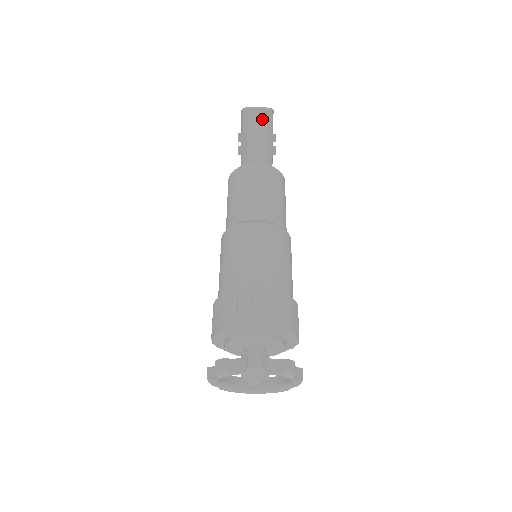
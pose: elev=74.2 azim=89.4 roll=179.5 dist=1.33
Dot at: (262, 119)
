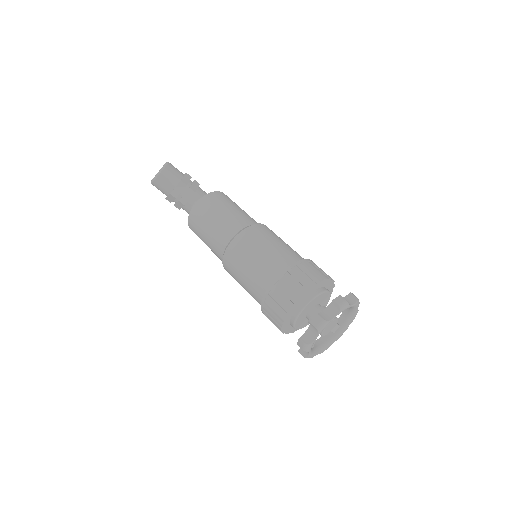
Dot at: (168, 176)
